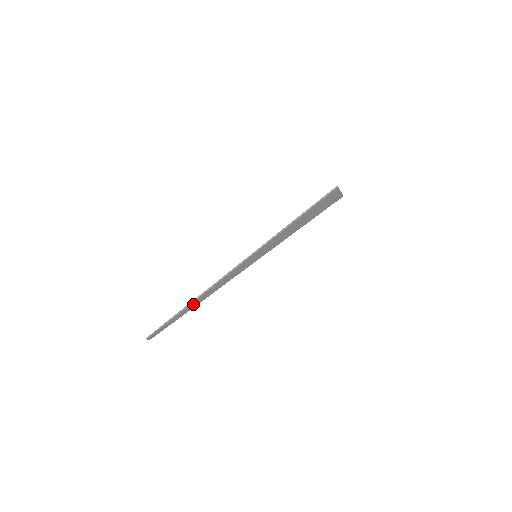
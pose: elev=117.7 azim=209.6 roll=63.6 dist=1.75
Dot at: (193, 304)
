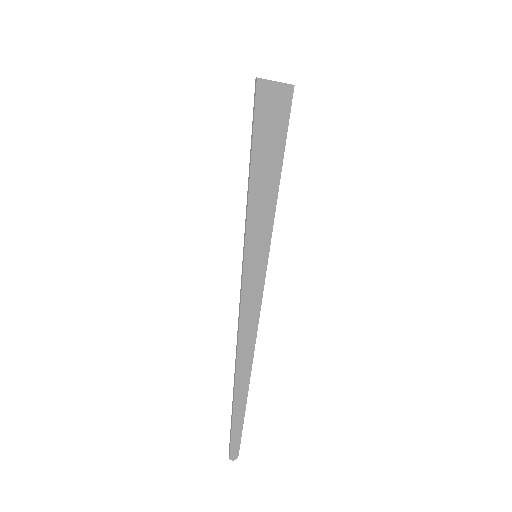
Dot at: (241, 376)
